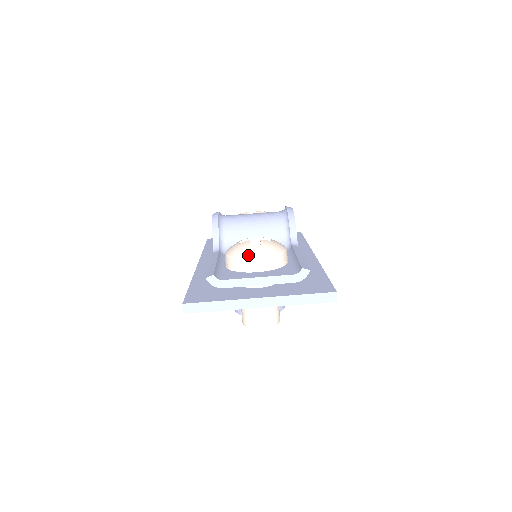
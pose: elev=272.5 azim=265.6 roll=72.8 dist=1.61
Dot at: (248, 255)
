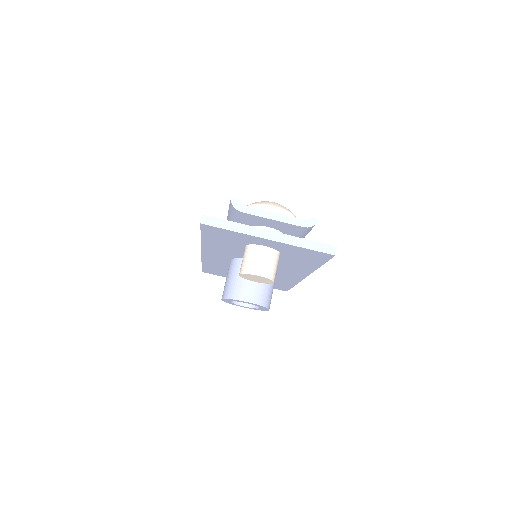
Dot at: (267, 203)
